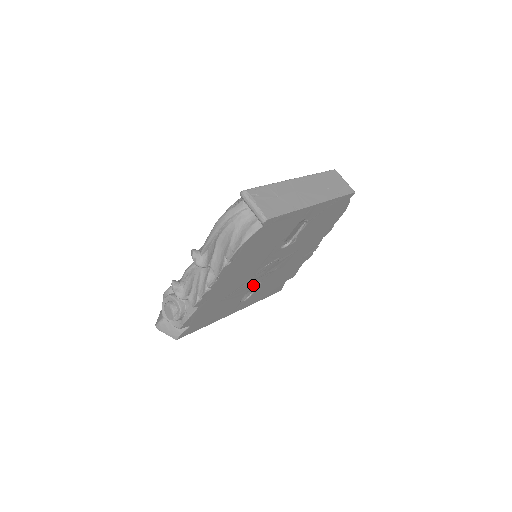
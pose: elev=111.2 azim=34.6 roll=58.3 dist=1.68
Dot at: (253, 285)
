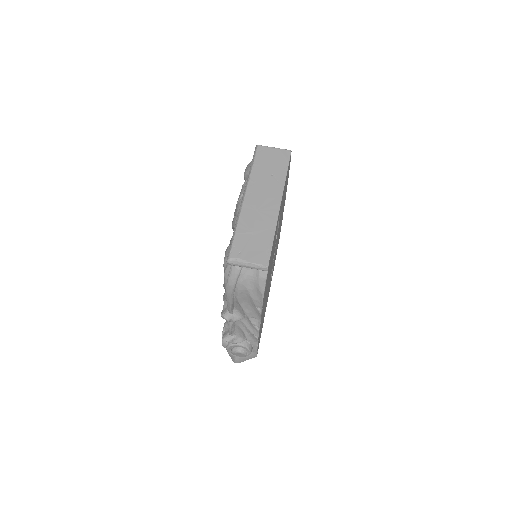
Dot at: occluded
